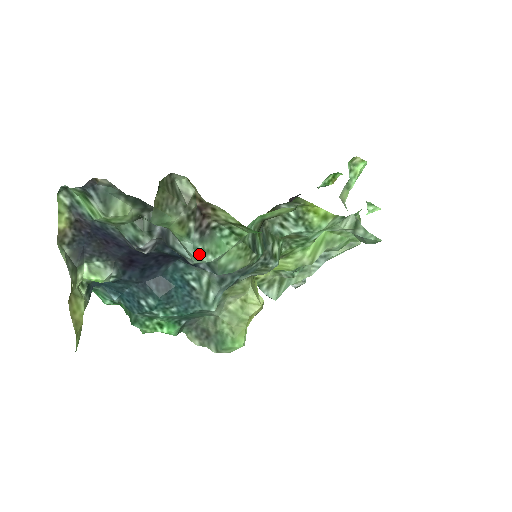
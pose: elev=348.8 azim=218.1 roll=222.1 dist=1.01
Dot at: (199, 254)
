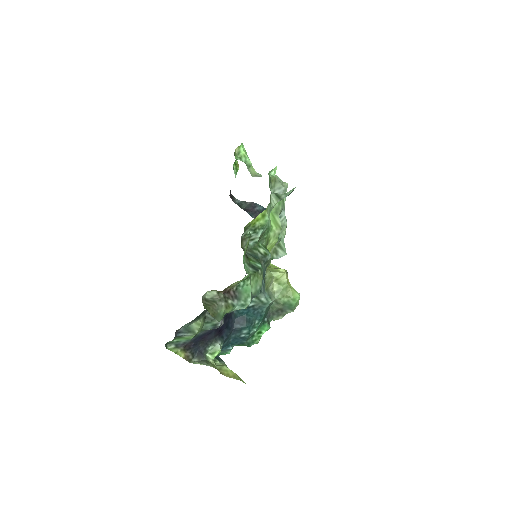
Dot at: (245, 305)
